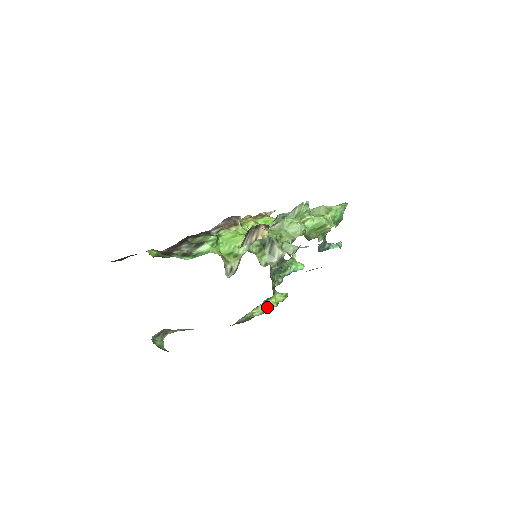
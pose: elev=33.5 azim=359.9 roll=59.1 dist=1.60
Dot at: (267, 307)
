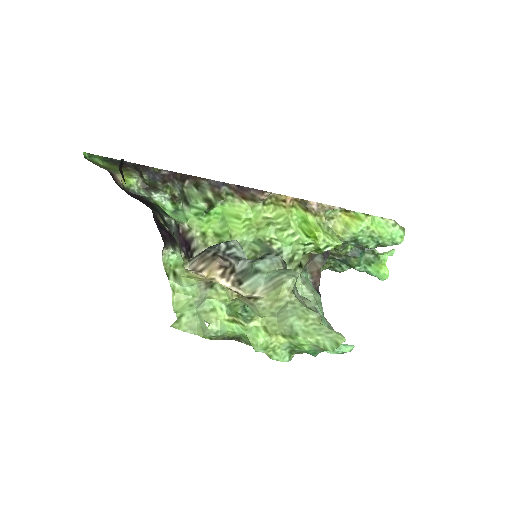
Dot at: occluded
